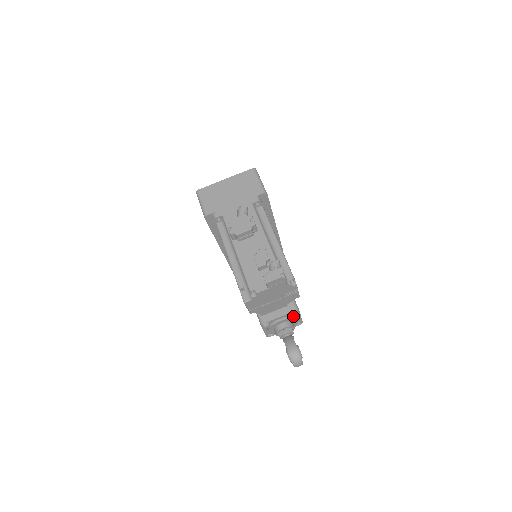
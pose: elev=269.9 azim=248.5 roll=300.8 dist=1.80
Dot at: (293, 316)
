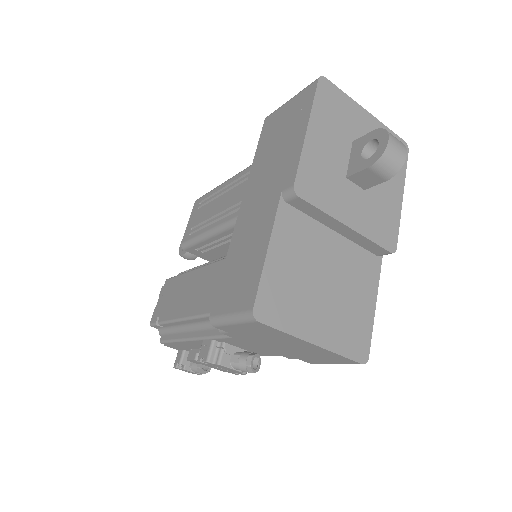
Dot at: occluded
